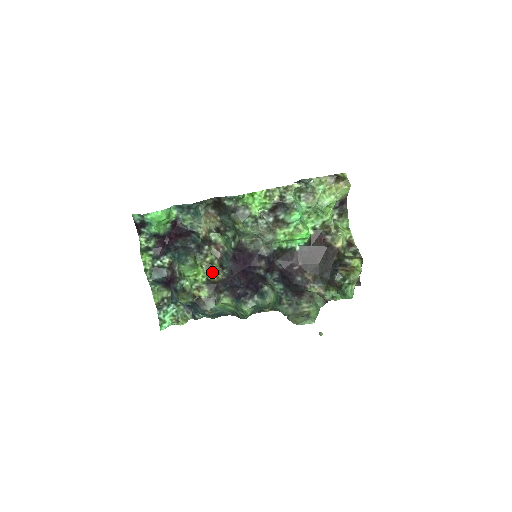
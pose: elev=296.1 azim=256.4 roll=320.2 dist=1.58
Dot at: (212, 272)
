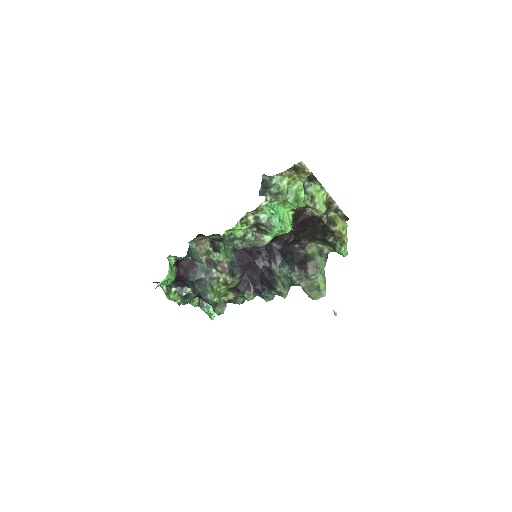
Dot at: (229, 285)
